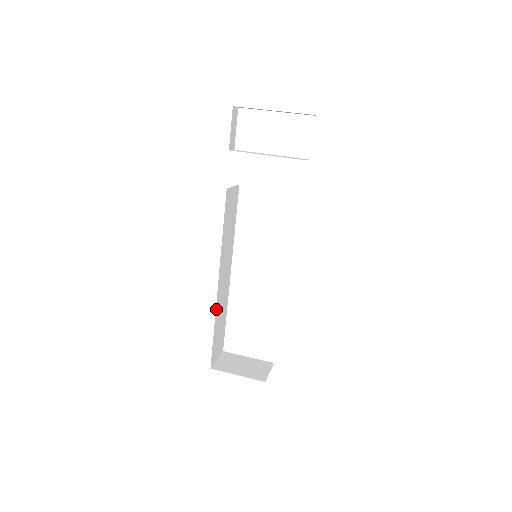
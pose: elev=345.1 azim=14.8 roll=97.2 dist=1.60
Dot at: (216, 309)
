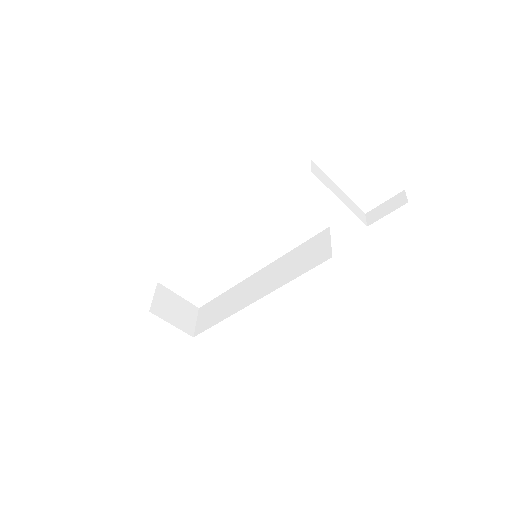
Dot at: occluded
